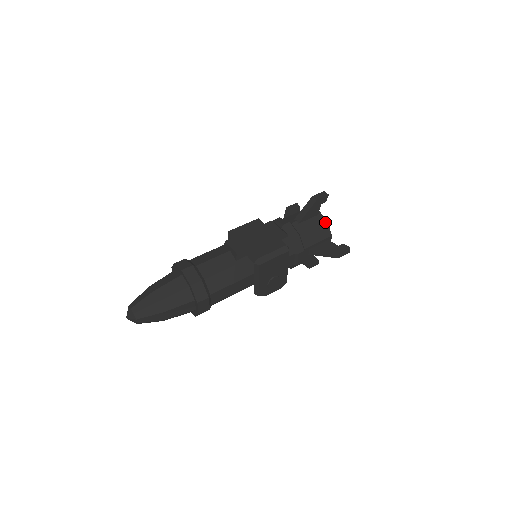
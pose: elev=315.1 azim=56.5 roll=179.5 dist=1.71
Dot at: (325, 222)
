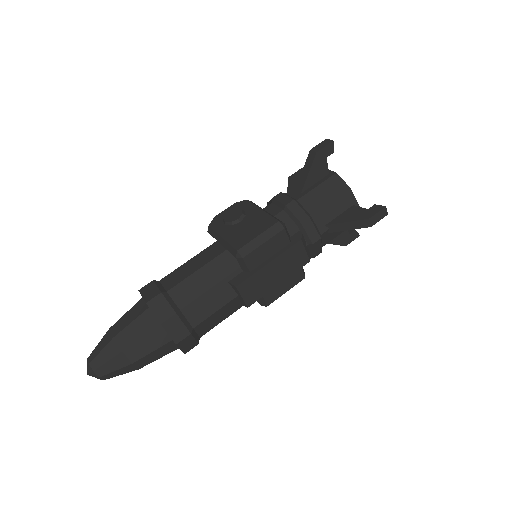
Dot at: occluded
